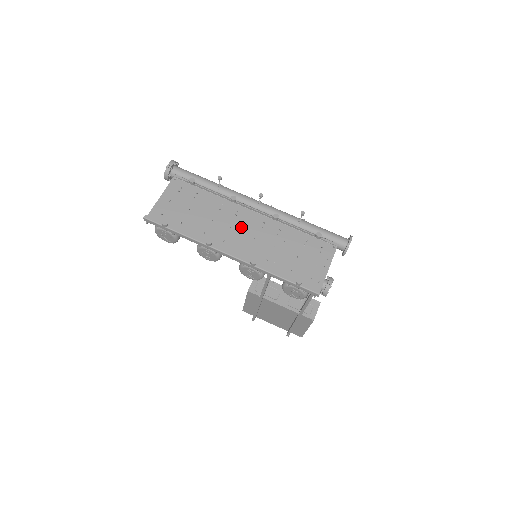
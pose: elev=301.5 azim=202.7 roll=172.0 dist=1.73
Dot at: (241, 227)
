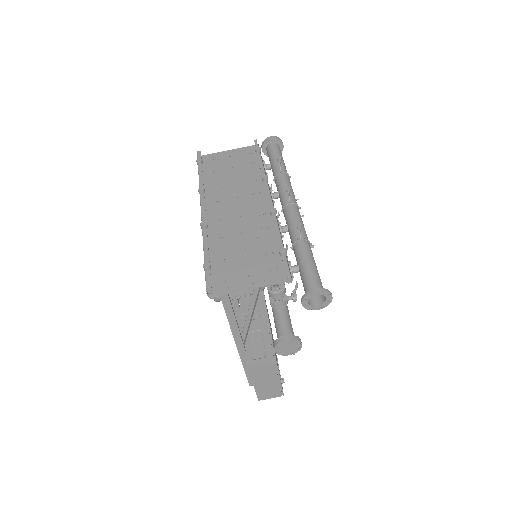
Dot at: (244, 203)
